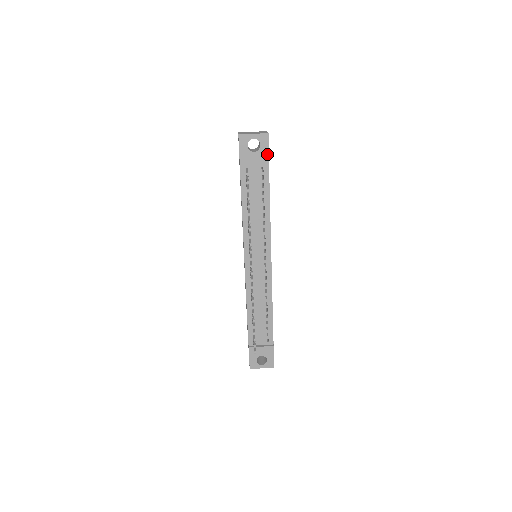
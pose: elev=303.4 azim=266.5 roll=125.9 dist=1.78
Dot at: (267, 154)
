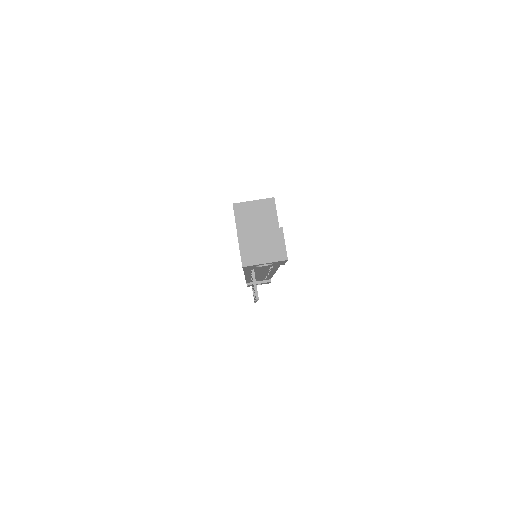
Dot at: (283, 263)
